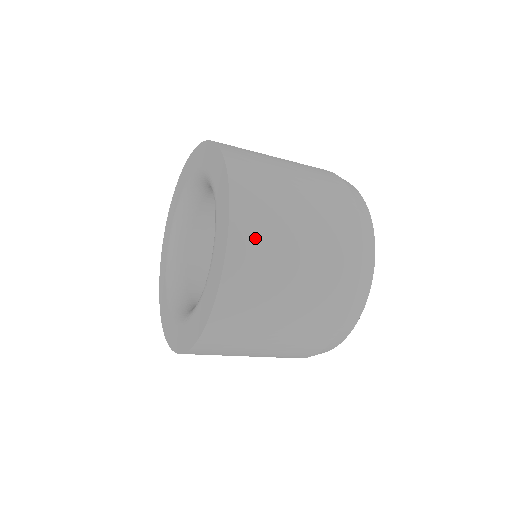
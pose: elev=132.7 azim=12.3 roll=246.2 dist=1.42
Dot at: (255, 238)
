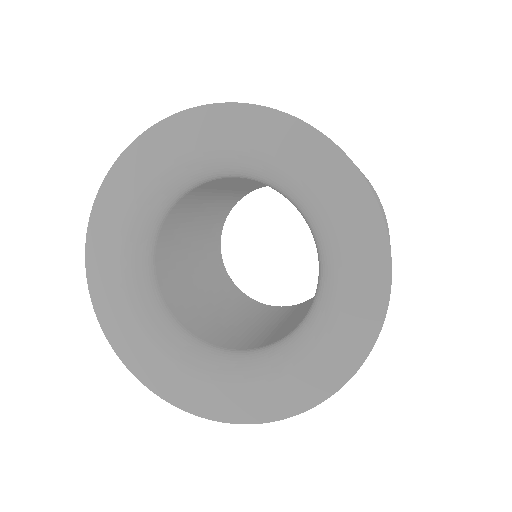
Dot at: occluded
